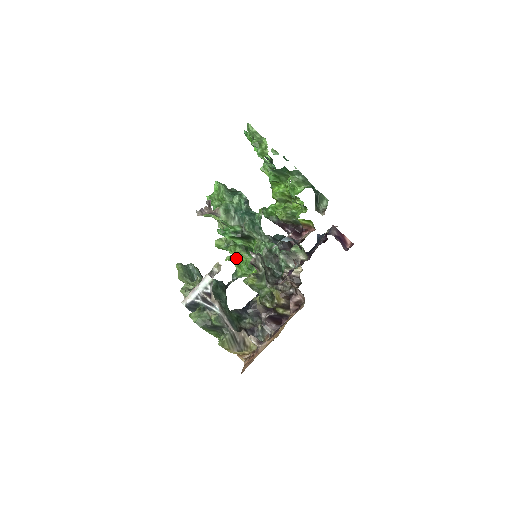
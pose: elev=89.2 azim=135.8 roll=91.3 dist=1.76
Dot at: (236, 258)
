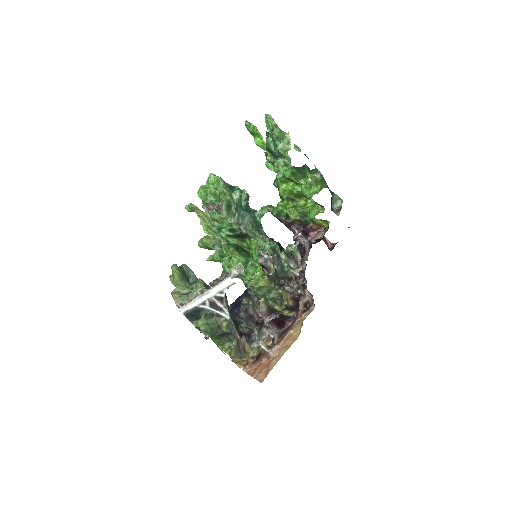
Dot at: (219, 258)
